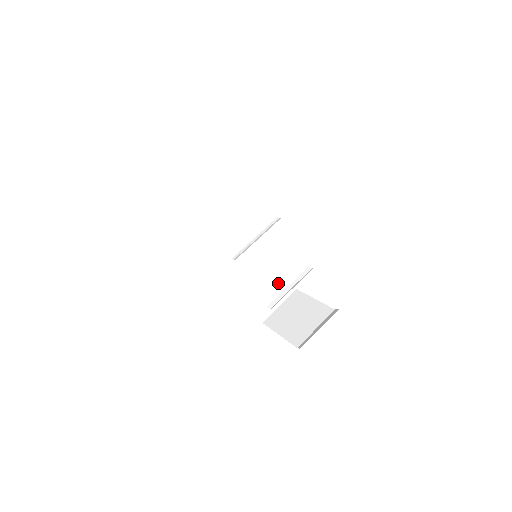
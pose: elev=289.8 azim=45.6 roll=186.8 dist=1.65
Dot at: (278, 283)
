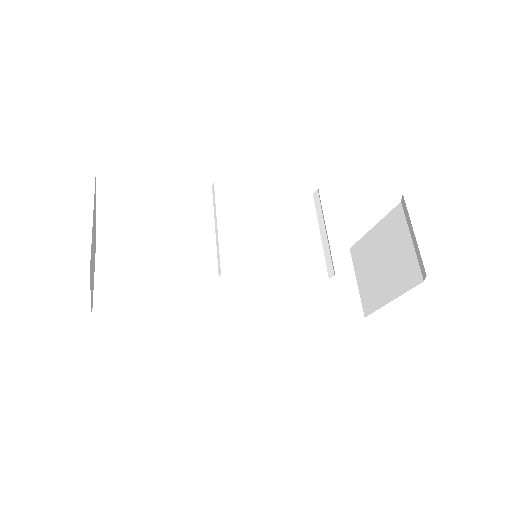
Dot at: (325, 265)
